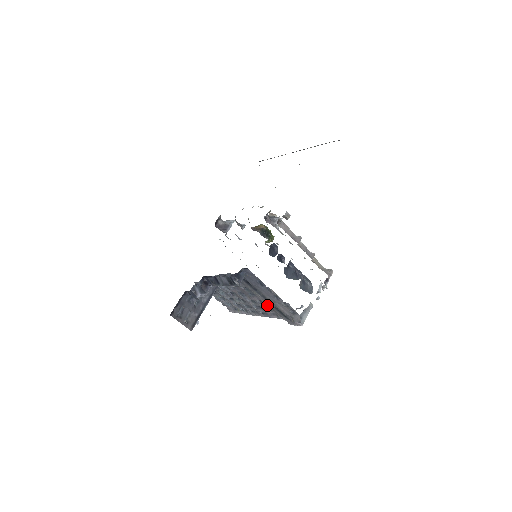
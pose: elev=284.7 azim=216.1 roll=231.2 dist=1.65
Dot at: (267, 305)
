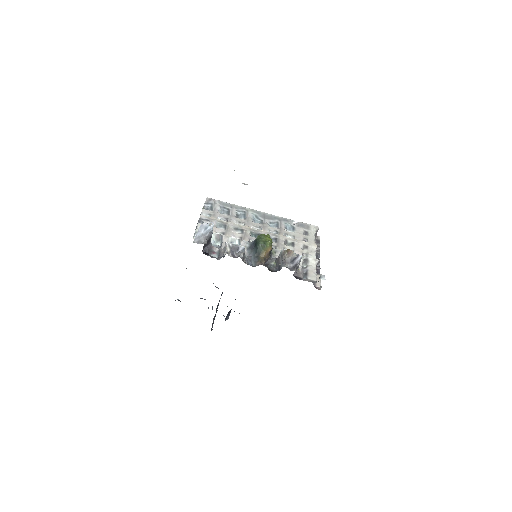
Dot at: occluded
